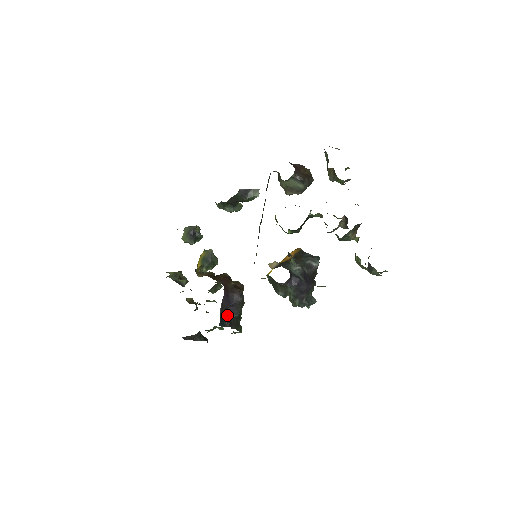
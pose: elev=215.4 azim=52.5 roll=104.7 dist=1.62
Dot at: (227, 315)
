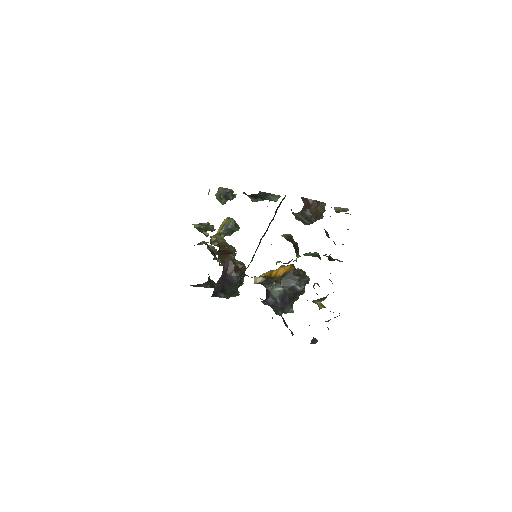
Dot at: (223, 288)
